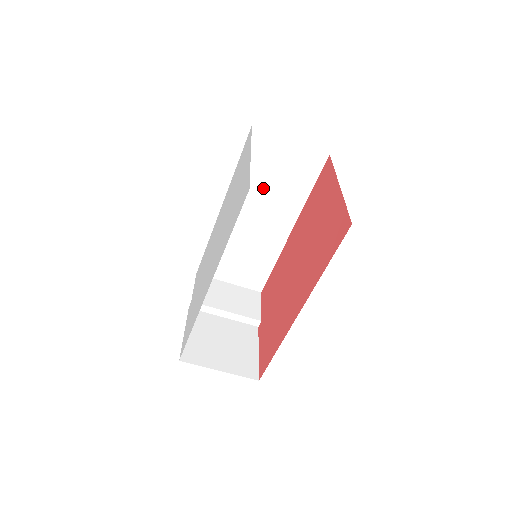
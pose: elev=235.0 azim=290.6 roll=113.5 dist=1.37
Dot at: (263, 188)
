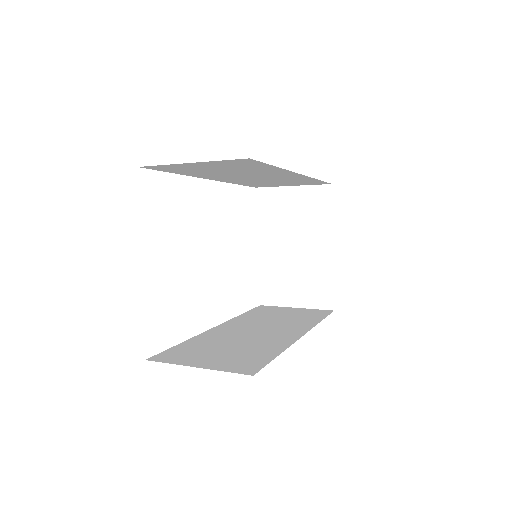
Dot at: (224, 173)
